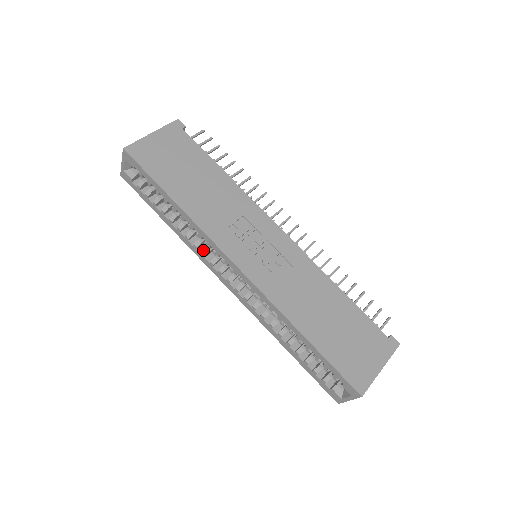
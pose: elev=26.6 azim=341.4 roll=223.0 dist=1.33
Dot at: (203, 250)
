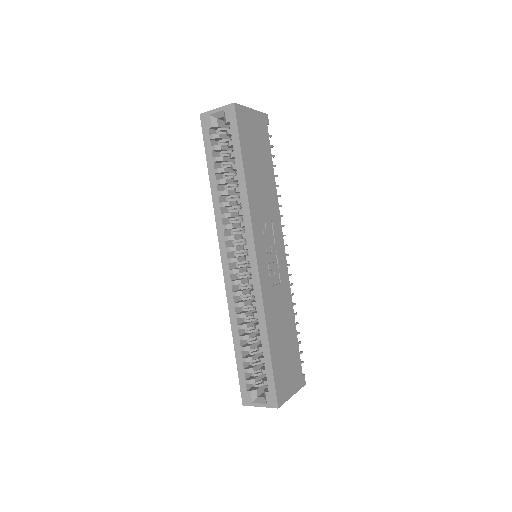
Dot at: (225, 223)
